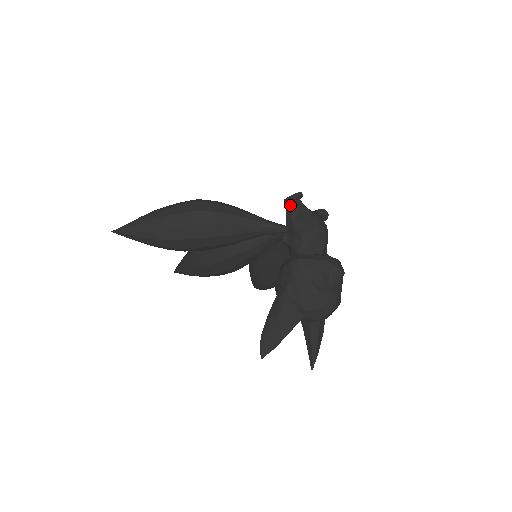
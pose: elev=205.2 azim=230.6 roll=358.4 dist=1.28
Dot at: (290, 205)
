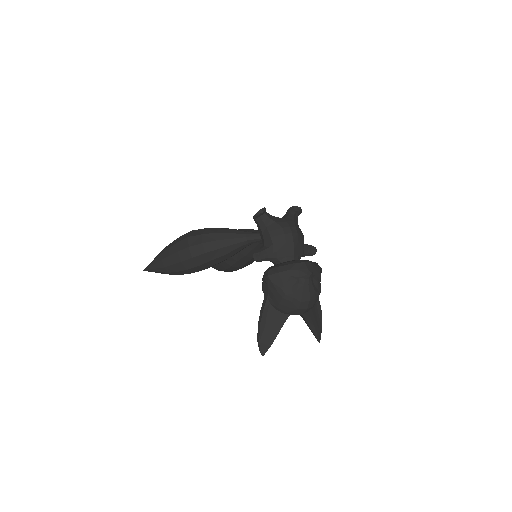
Dot at: (257, 221)
